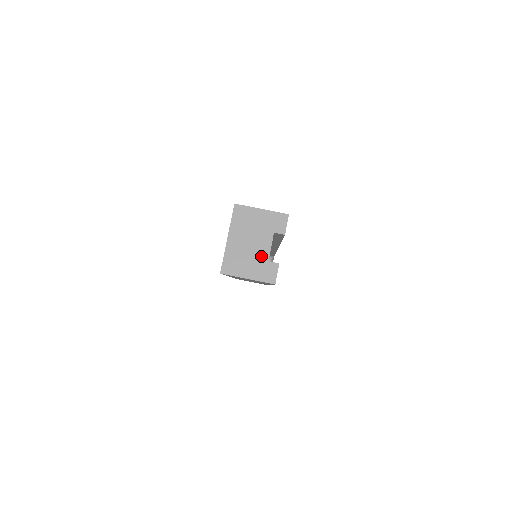
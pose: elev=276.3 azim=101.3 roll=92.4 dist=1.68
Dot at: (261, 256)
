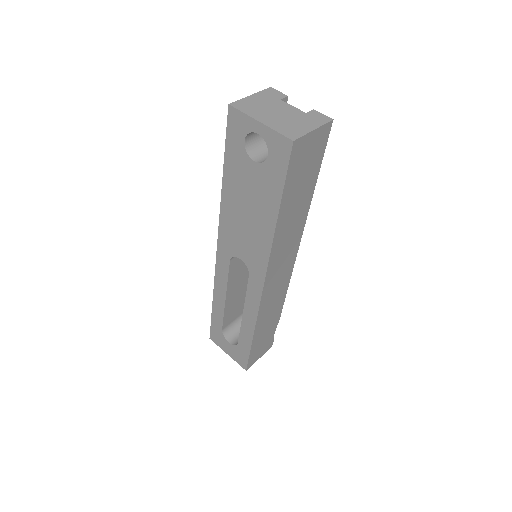
Dot at: (297, 114)
